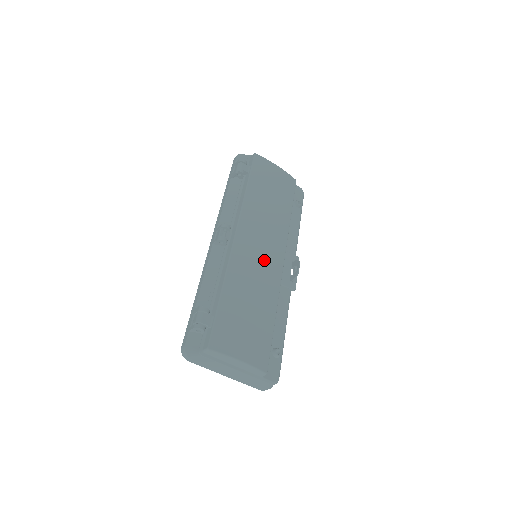
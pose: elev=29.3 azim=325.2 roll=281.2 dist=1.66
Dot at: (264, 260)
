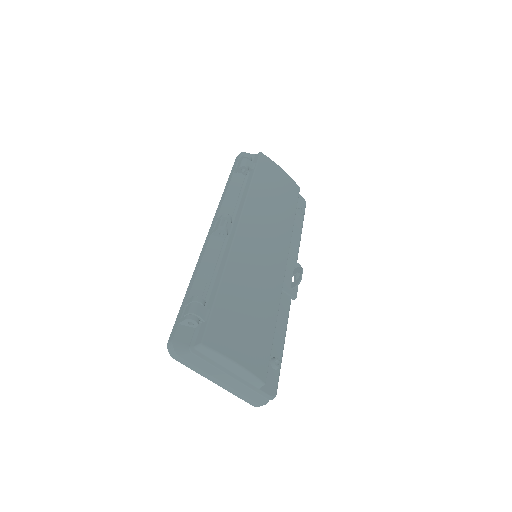
Dot at: (266, 259)
